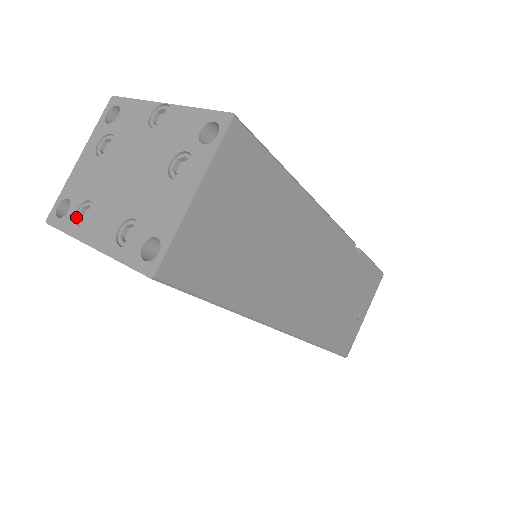
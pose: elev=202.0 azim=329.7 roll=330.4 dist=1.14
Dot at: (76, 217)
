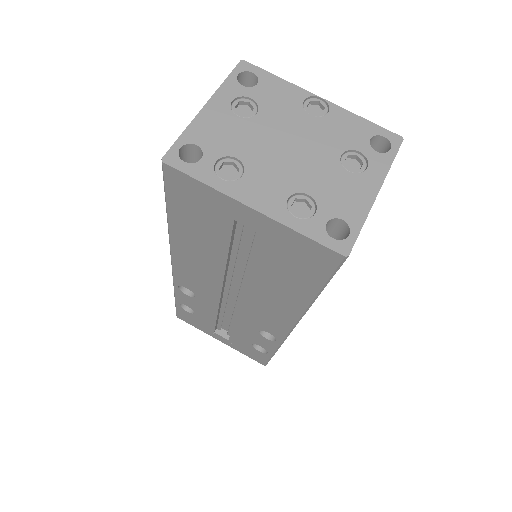
Dot at: (215, 169)
